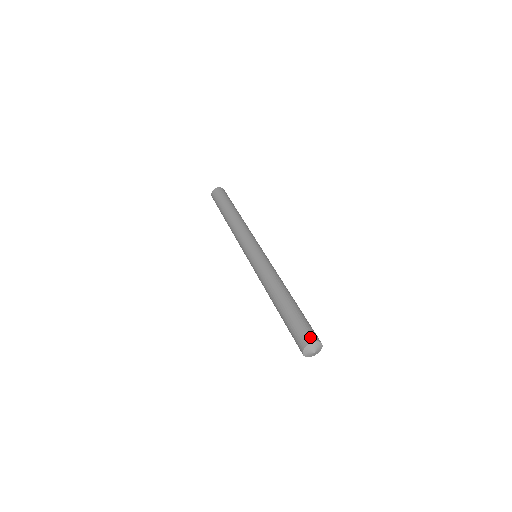
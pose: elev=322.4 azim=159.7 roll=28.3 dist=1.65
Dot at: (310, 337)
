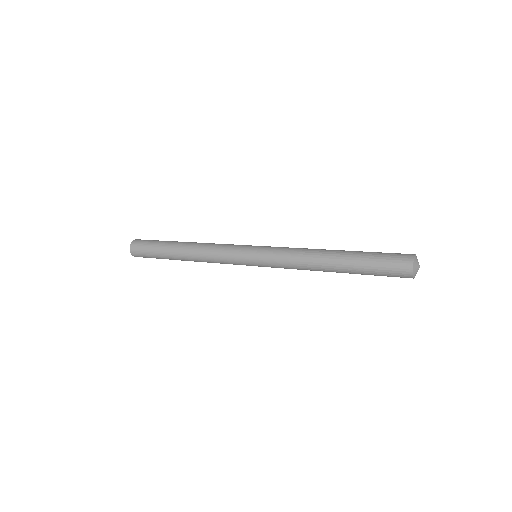
Dot at: (406, 261)
